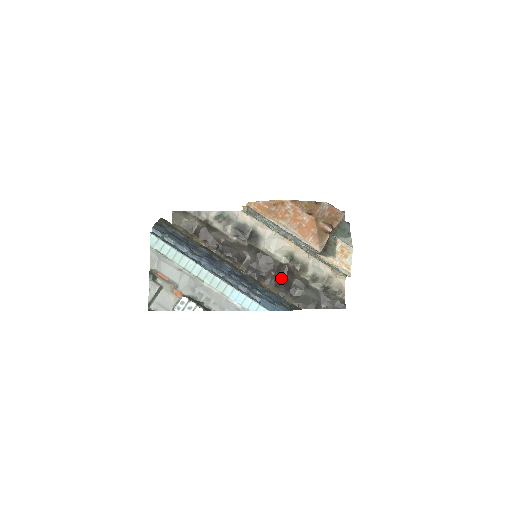
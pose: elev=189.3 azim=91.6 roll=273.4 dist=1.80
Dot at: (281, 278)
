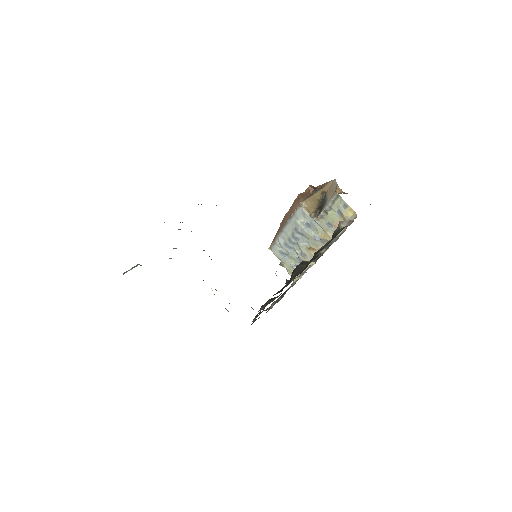
Dot at: occluded
